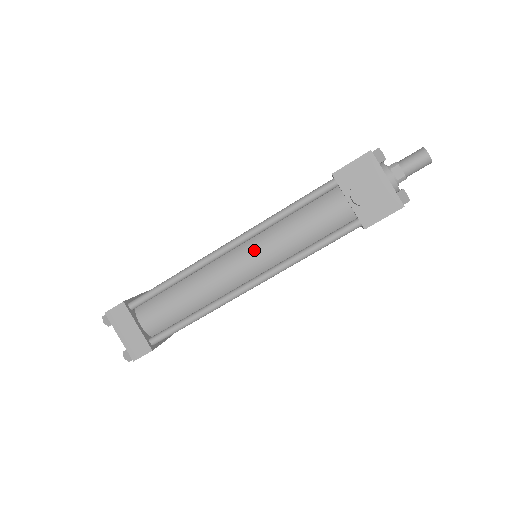
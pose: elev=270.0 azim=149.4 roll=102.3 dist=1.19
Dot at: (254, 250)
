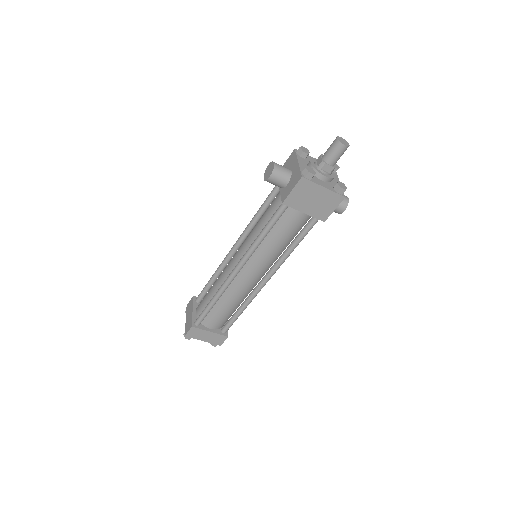
Dot at: (243, 244)
